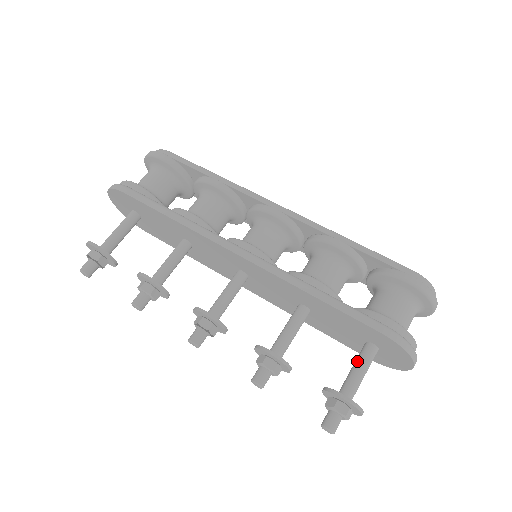
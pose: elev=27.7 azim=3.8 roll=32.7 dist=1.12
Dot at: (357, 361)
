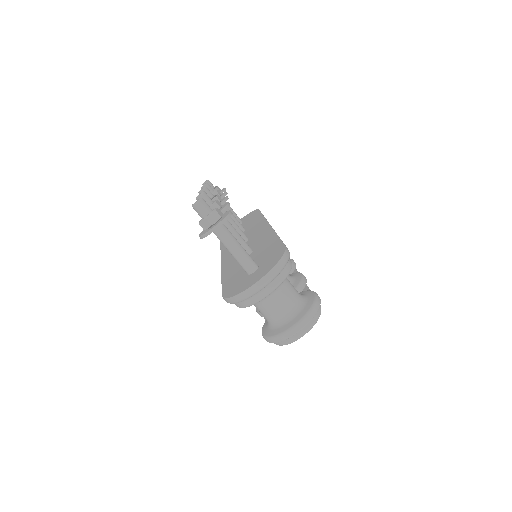
Dot at: occluded
